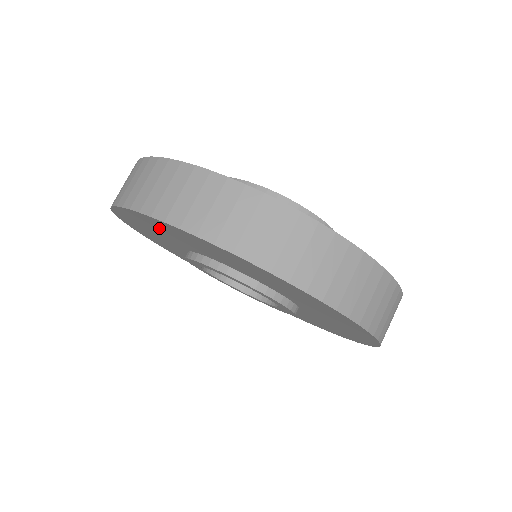
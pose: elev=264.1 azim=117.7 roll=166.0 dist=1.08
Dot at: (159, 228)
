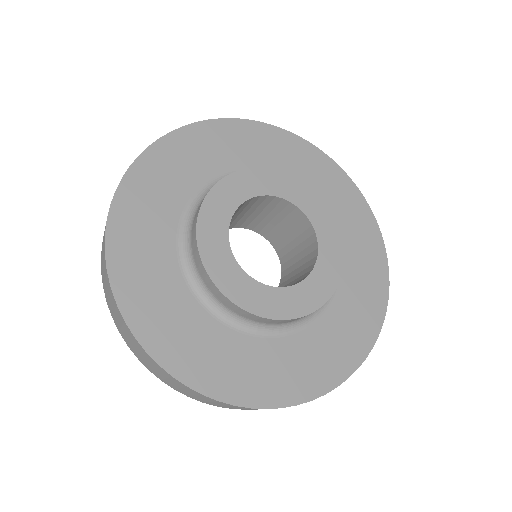
Dot at: occluded
